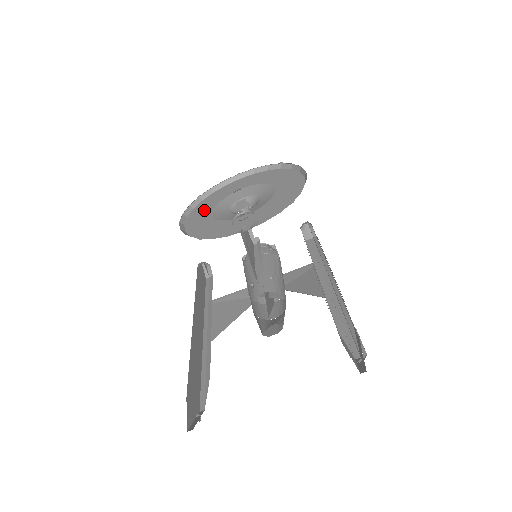
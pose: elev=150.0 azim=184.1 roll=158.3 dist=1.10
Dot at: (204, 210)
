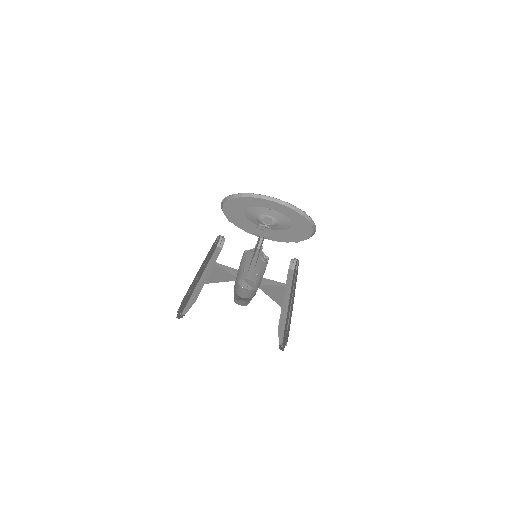
Dot at: (241, 204)
